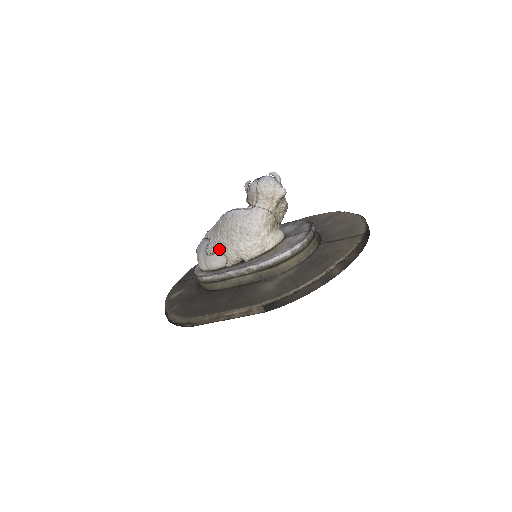
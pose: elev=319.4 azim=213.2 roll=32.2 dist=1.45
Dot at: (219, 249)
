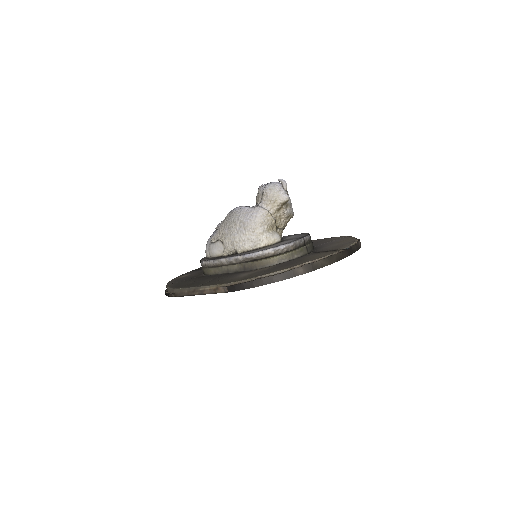
Dot at: (220, 238)
